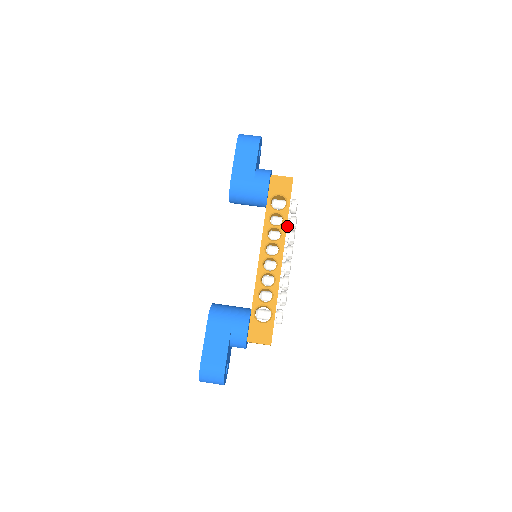
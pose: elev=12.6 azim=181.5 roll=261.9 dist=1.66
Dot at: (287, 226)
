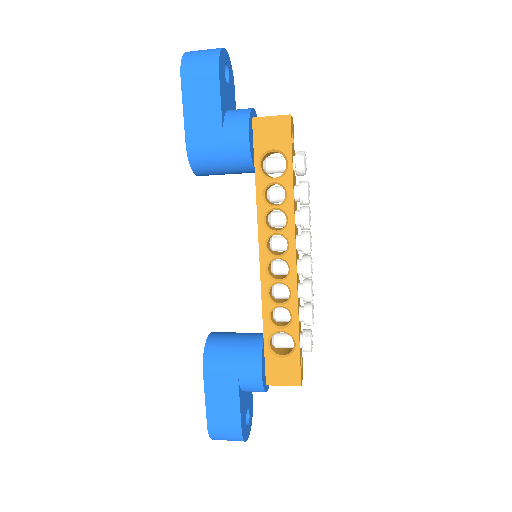
Dot at: (295, 200)
